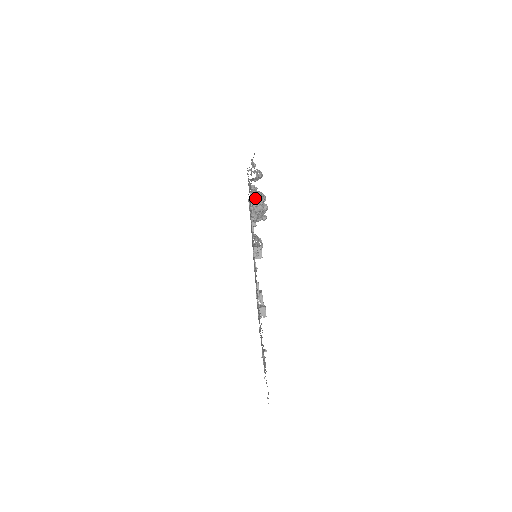
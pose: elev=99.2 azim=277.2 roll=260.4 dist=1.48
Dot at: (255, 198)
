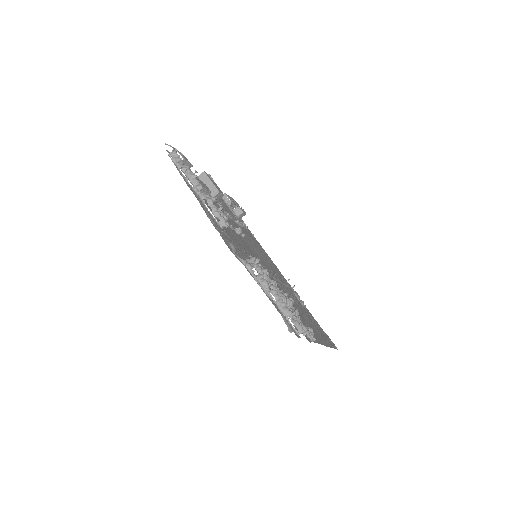
Dot at: (227, 224)
